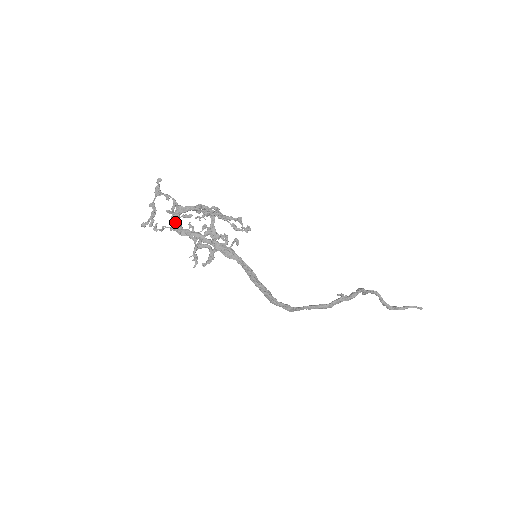
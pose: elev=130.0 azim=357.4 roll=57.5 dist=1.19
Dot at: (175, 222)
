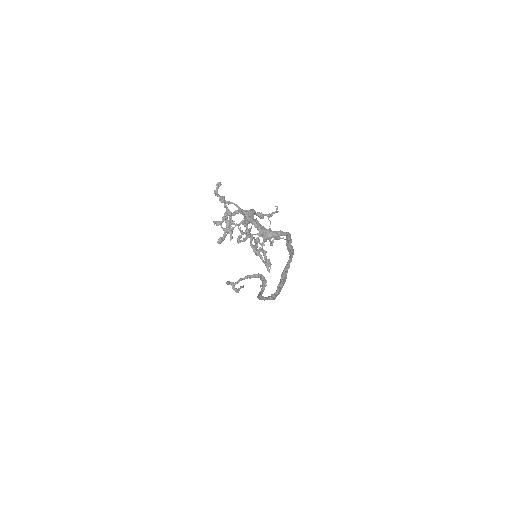
Dot at: (261, 227)
